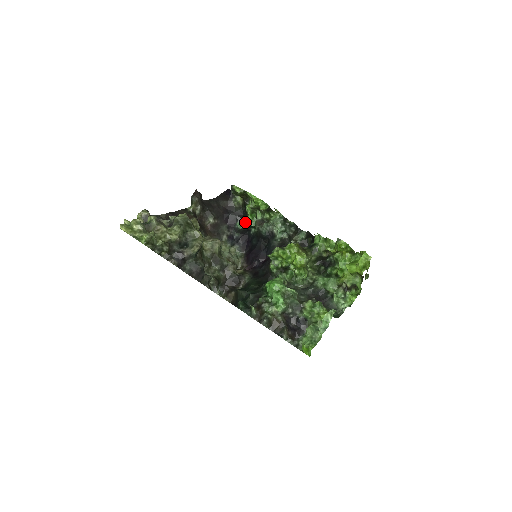
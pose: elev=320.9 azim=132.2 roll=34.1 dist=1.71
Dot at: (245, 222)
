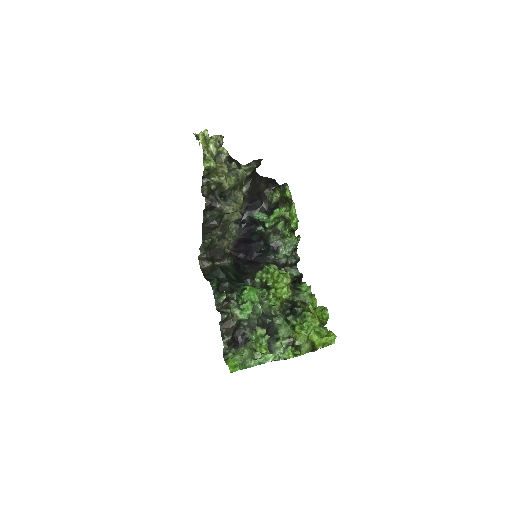
Dot at: (264, 218)
